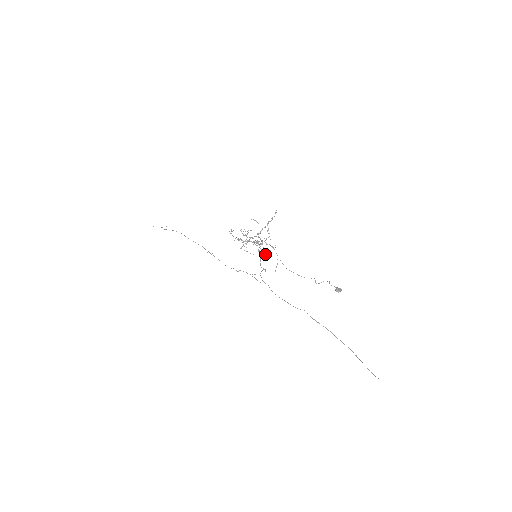
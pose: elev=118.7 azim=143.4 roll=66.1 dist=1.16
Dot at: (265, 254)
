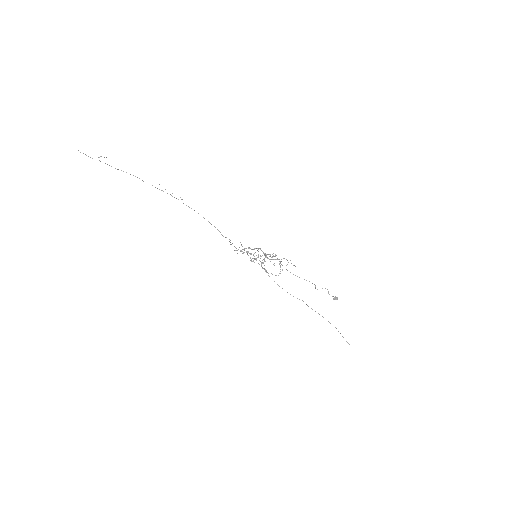
Dot at: occluded
